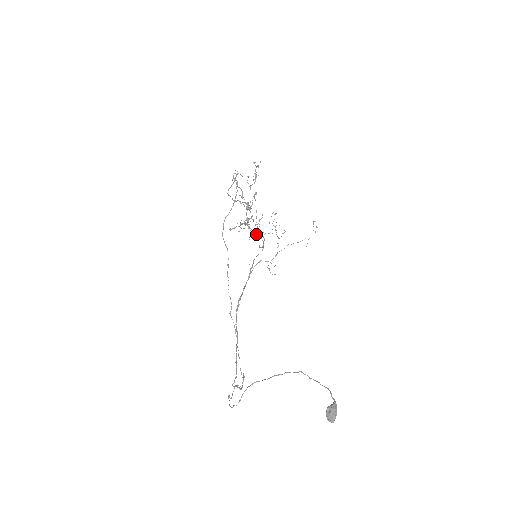
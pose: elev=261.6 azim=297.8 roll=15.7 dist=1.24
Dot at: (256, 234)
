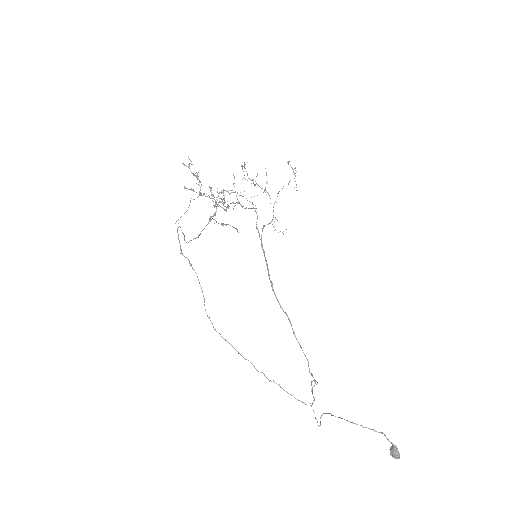
Dot at: occluded
